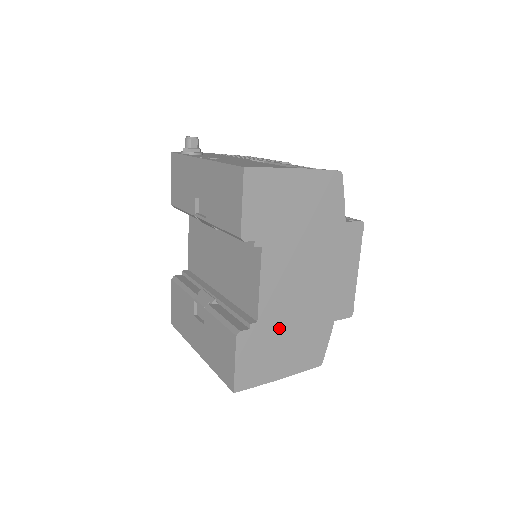
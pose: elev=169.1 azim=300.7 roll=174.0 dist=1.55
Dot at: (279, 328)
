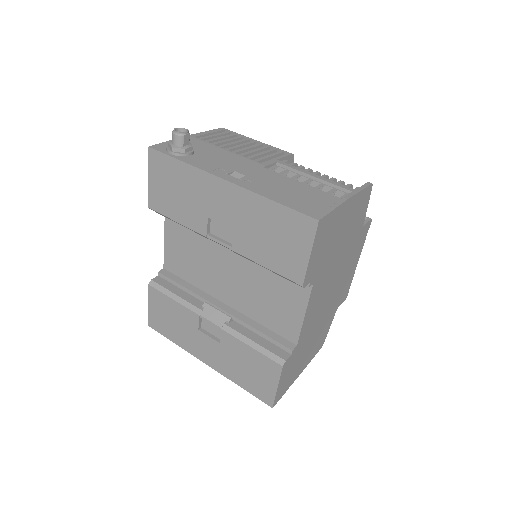
Dot at: (307, 339)
